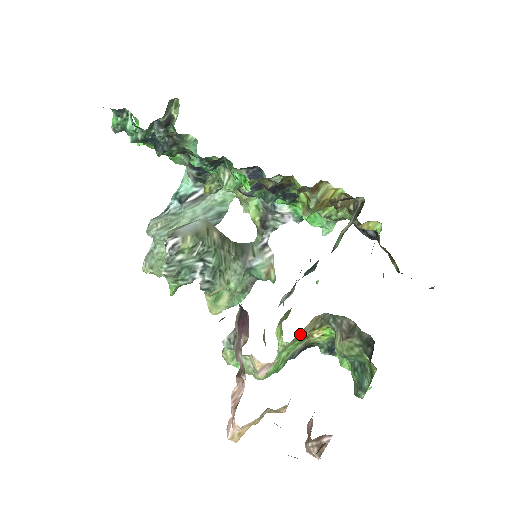
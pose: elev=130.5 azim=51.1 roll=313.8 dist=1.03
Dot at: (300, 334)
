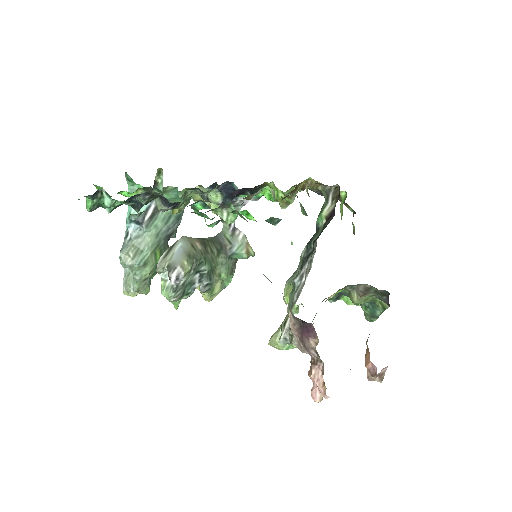
Dot at: occluded
